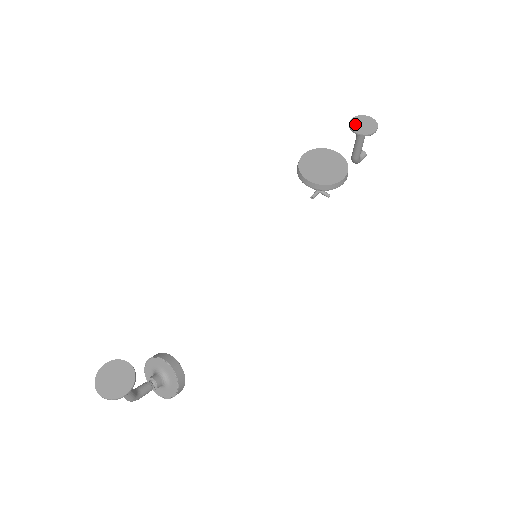
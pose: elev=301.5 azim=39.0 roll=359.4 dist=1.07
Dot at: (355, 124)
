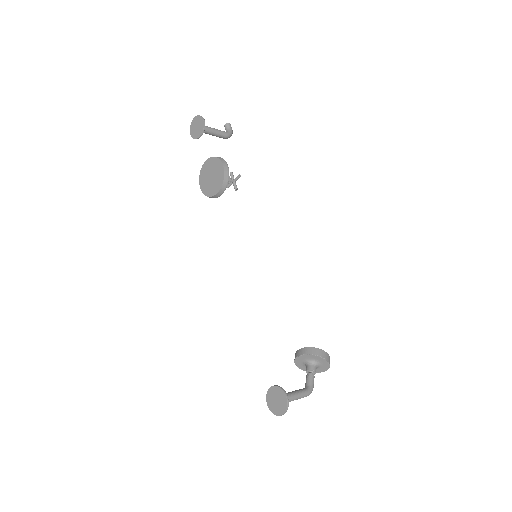
Dot at: (194, 134)
